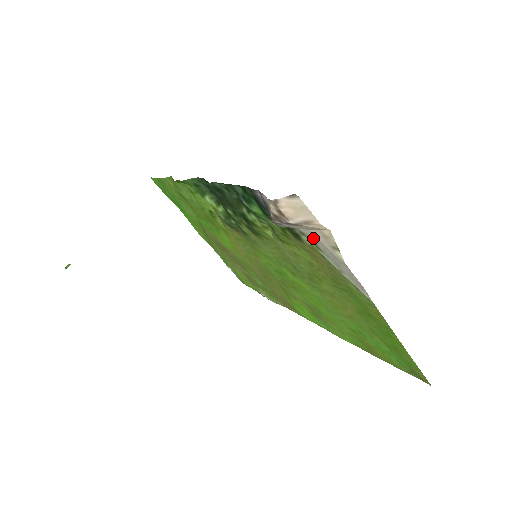
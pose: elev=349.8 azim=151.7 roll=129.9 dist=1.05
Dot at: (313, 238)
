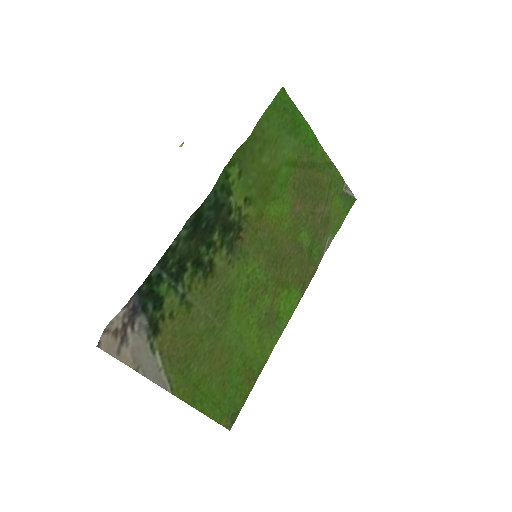
Dot at: (145, 348)
